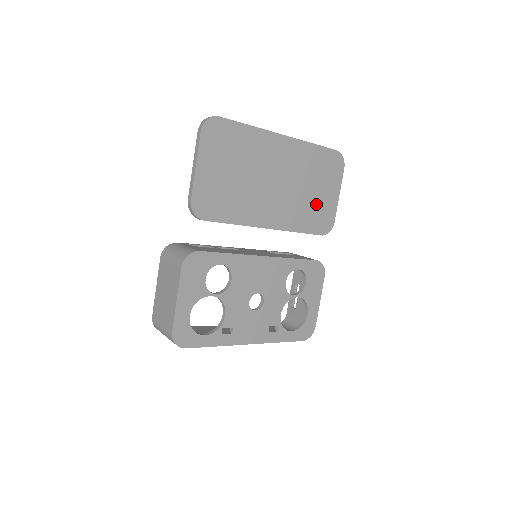
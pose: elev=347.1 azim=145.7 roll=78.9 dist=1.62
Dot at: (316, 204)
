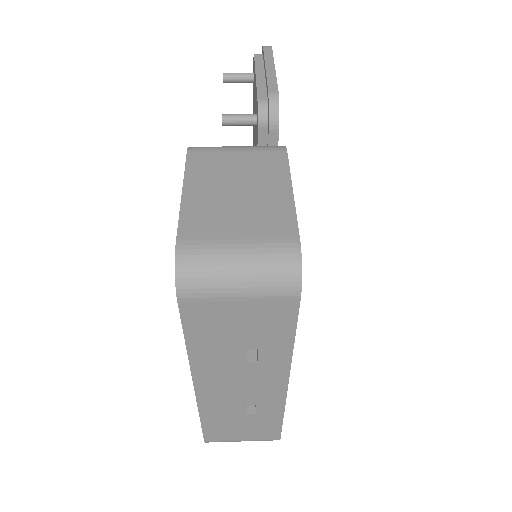
Dot at: occluded
